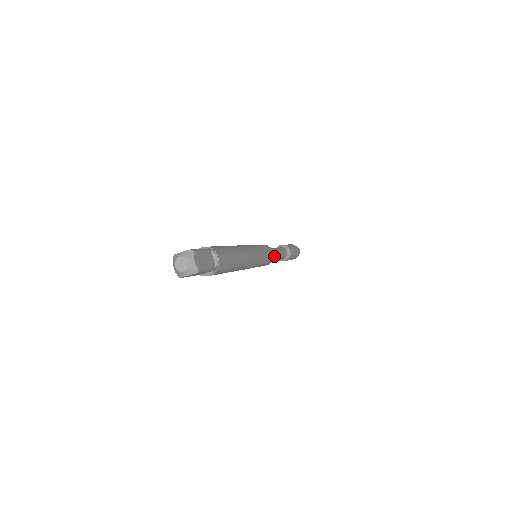
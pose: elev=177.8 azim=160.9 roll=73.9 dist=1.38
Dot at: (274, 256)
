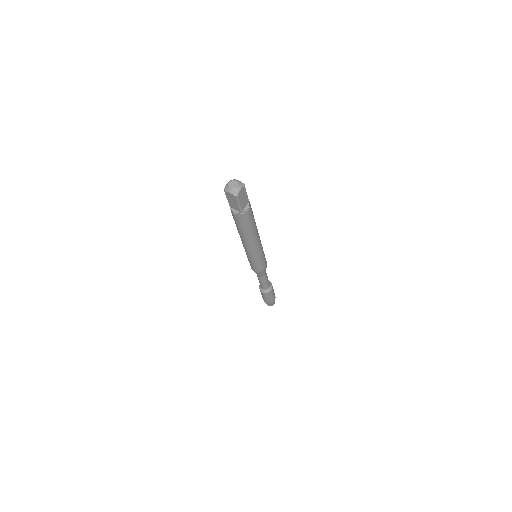
Dot at: occluded
